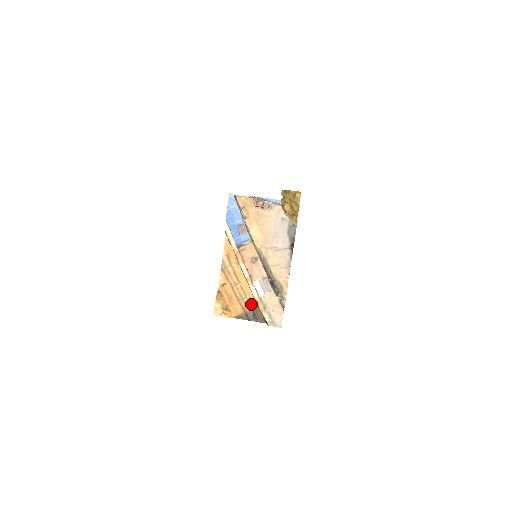
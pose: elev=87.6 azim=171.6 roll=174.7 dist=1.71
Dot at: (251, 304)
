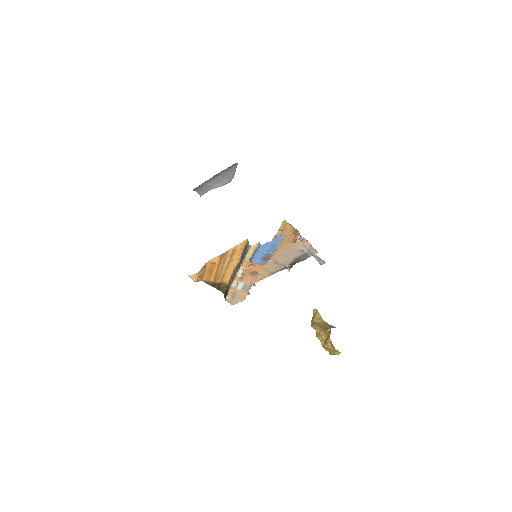
Dot at: (223, 280)
